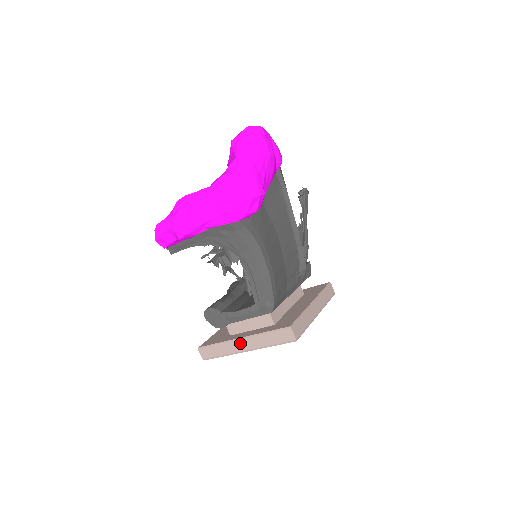
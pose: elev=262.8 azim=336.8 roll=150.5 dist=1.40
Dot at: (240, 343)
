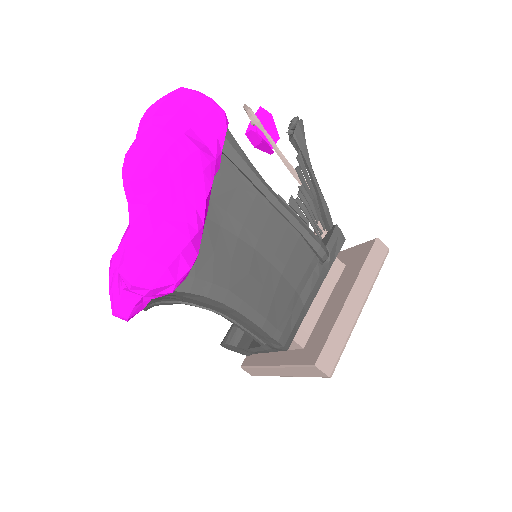
Dot at: (274, 370)
